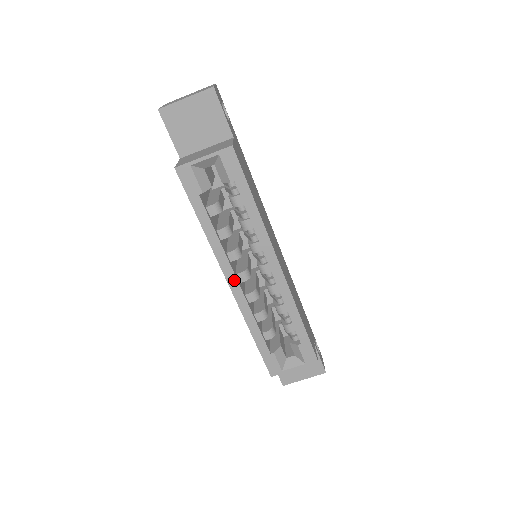
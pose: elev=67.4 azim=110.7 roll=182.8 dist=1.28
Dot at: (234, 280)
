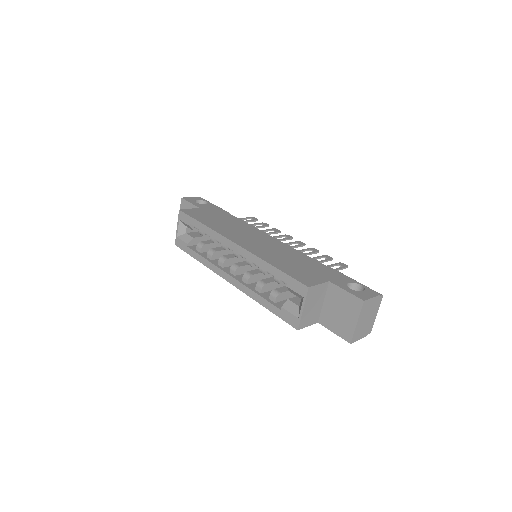
Dot at: (228, 276)
